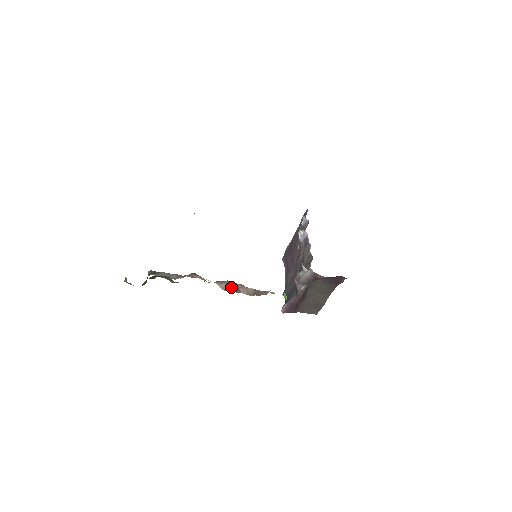
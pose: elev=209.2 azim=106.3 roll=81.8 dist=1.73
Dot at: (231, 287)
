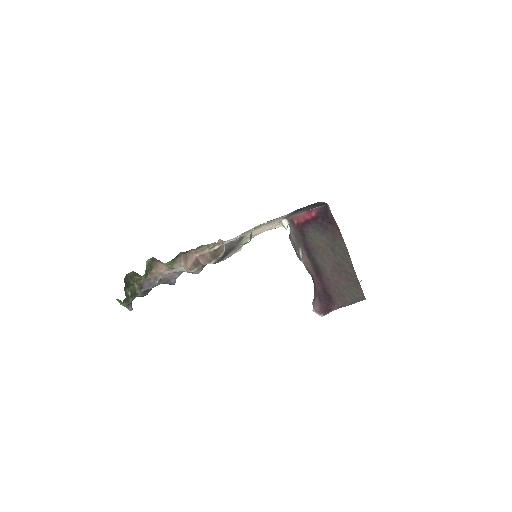
Dot at: (190, 261)
